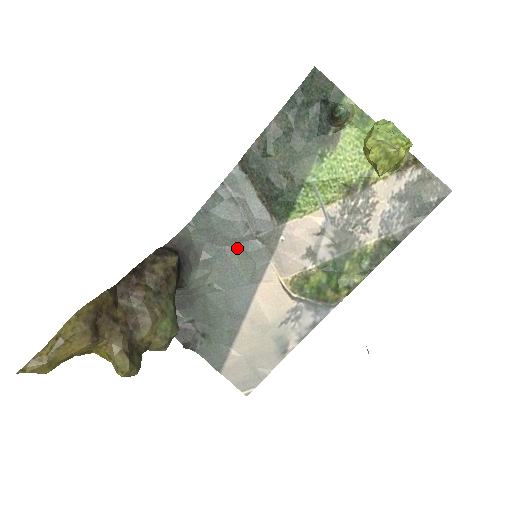
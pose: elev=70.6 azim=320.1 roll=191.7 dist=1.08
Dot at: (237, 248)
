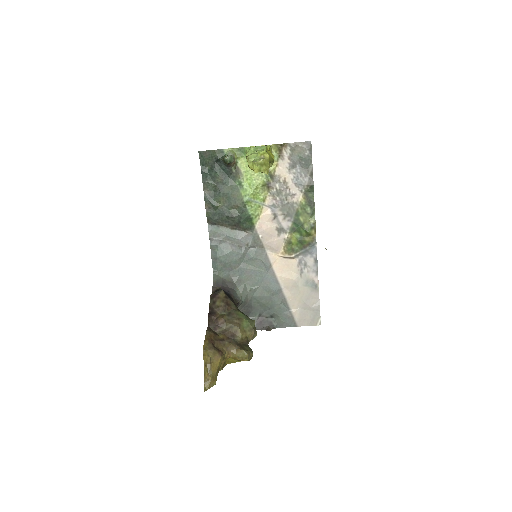
Dot at: (245, 261)
